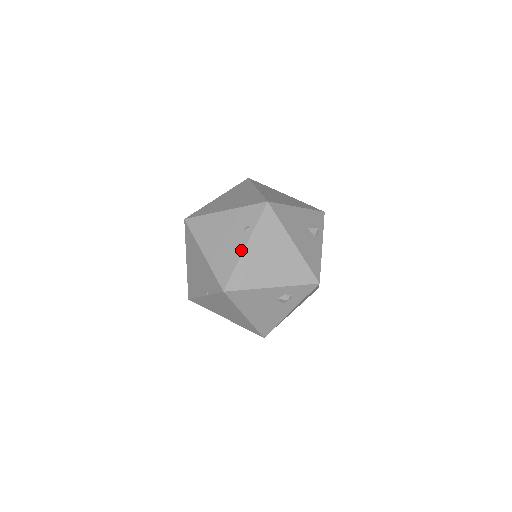
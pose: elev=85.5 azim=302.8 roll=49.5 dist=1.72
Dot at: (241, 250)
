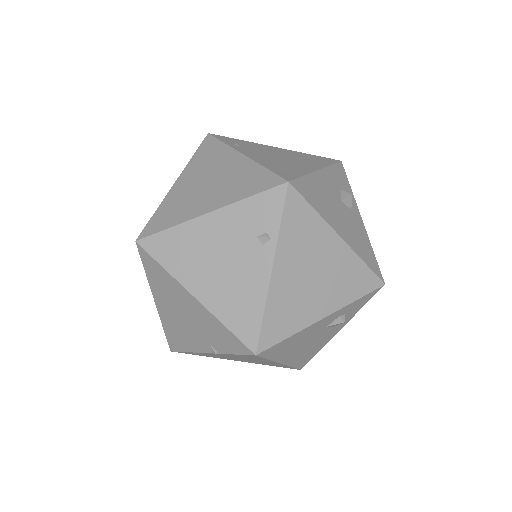
Dot at: (265, 278)
